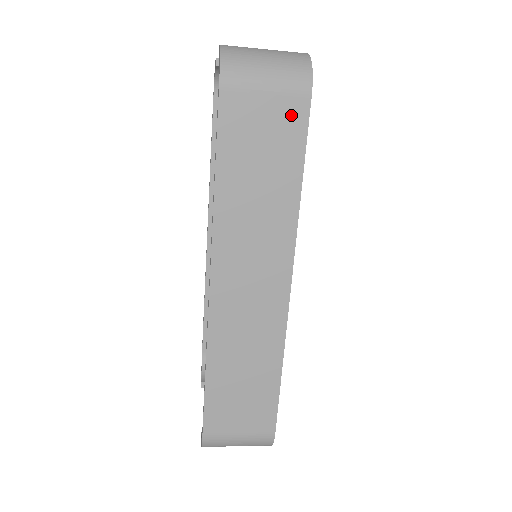
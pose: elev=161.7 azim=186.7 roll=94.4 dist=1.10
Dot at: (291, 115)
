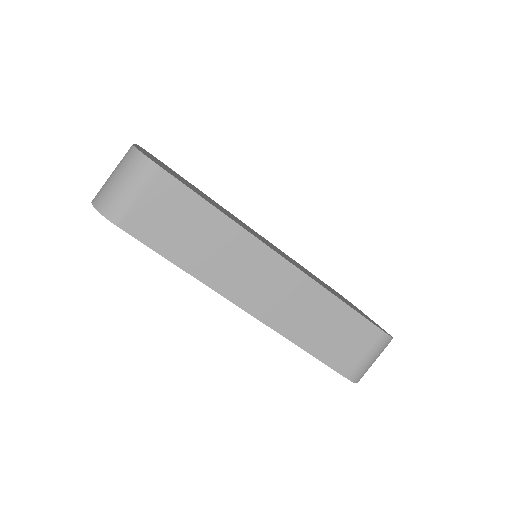
Dot at: (165, 189)
